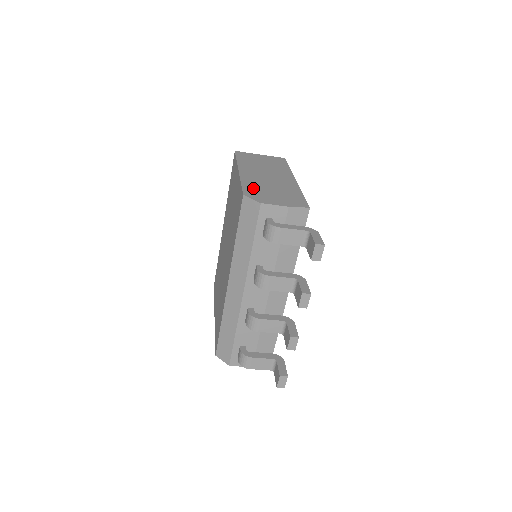
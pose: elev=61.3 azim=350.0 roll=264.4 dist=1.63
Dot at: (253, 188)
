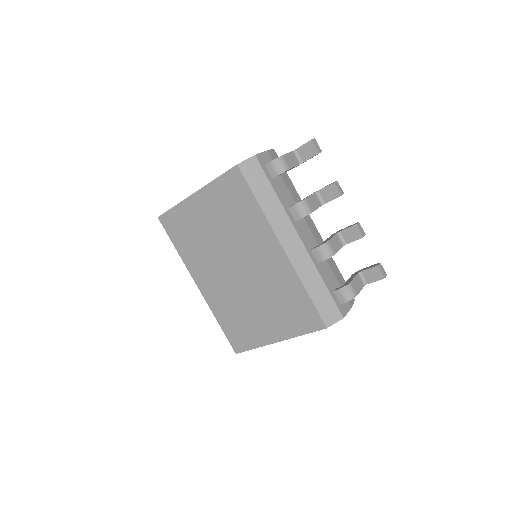
Dot at: occluded
